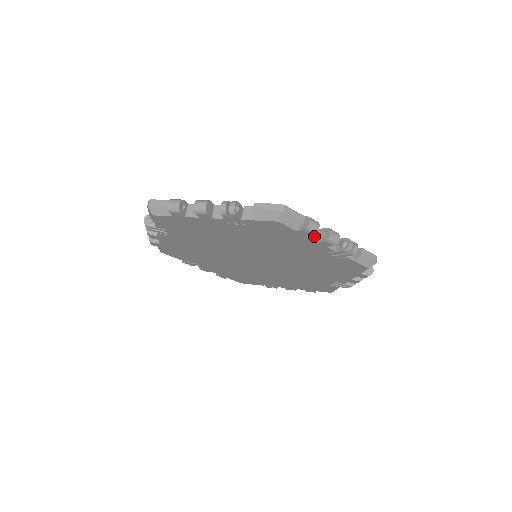
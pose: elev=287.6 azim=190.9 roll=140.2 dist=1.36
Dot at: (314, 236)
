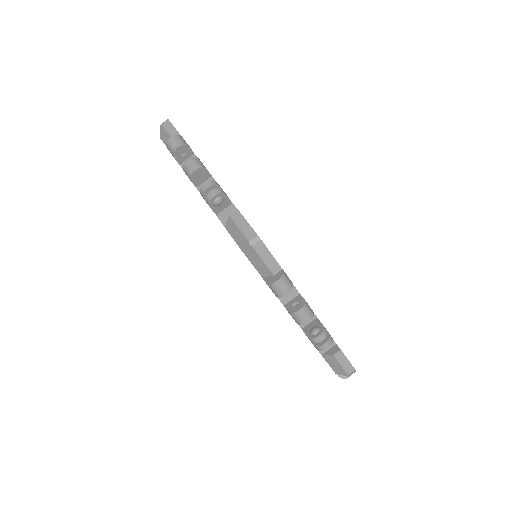
Dot at: (284, 296)
